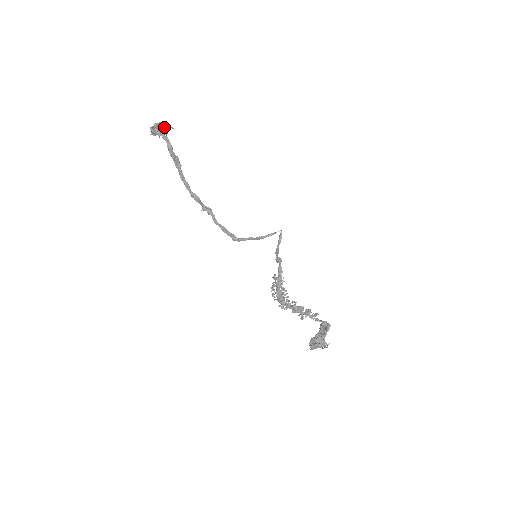
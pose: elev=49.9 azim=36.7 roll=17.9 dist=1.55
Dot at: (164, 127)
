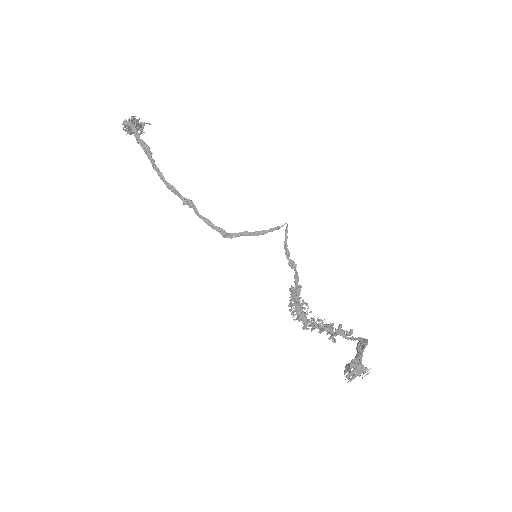
Dot at: (138, 122)
